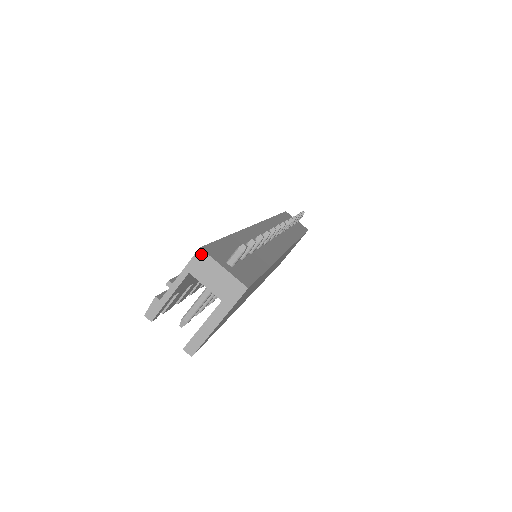
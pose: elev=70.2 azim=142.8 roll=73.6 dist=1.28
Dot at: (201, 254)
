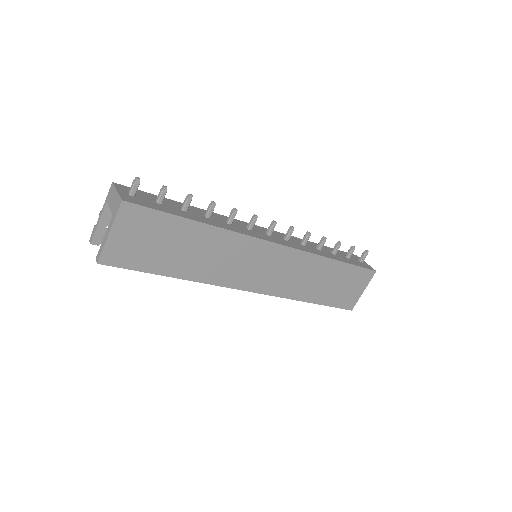
Dot at: (112, 186)
